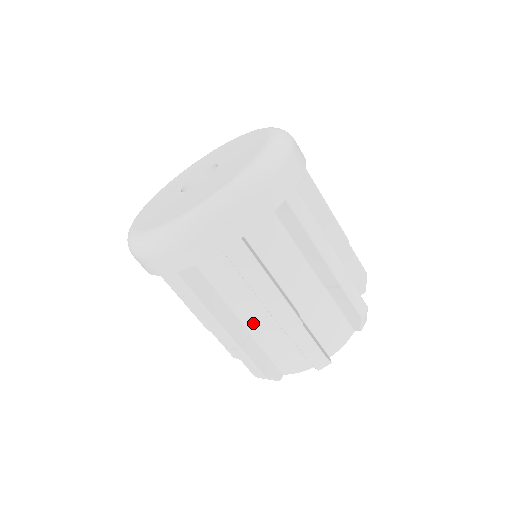
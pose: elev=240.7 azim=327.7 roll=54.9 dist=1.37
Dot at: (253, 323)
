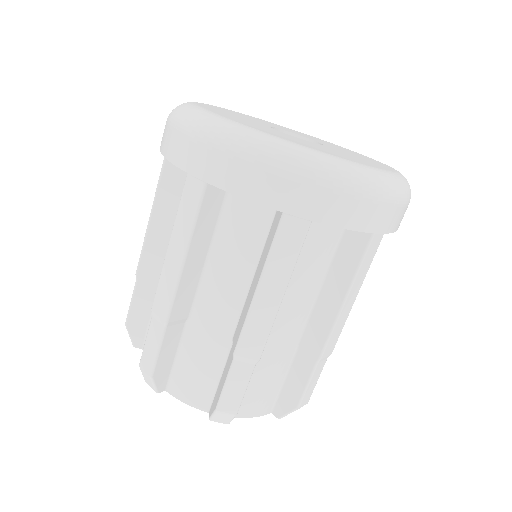
Dot at: (205, 312)
